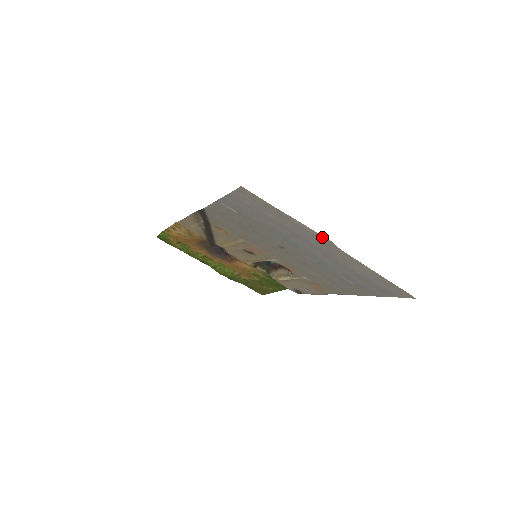
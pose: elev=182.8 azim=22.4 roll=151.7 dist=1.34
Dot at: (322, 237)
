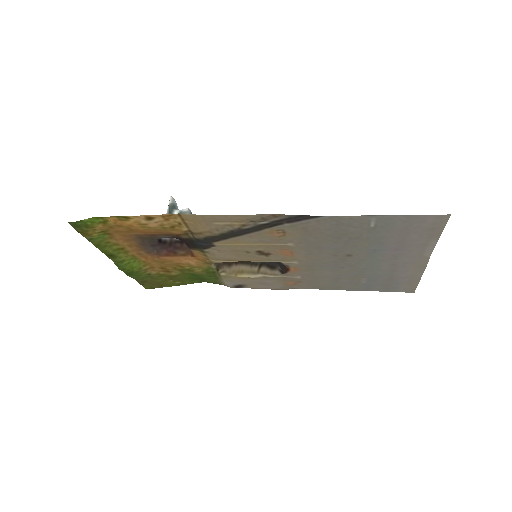
Dot at: (427, 254)
